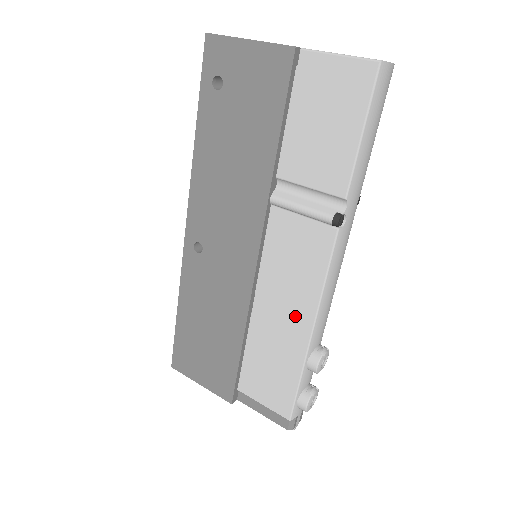
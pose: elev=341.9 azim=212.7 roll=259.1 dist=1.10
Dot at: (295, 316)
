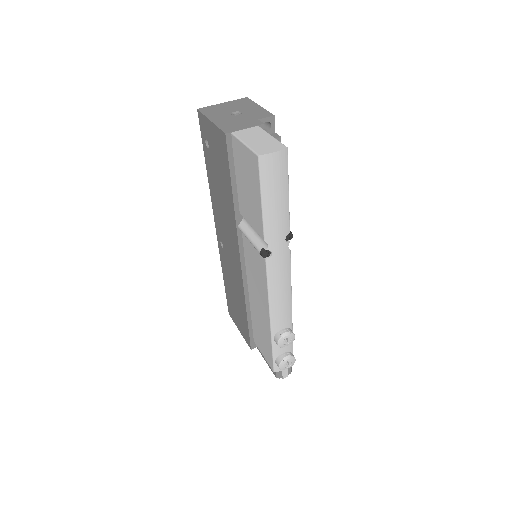
Dot at: (263, 307)
